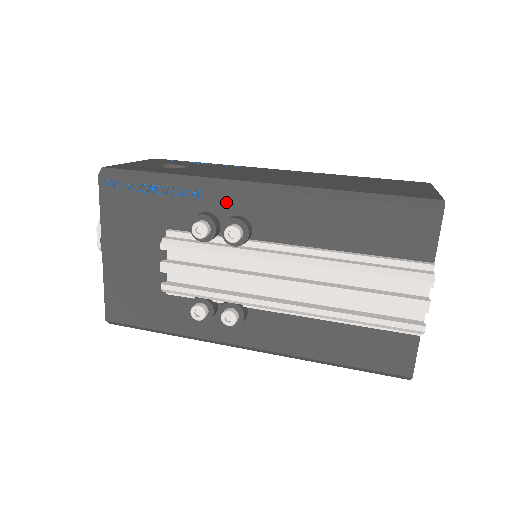
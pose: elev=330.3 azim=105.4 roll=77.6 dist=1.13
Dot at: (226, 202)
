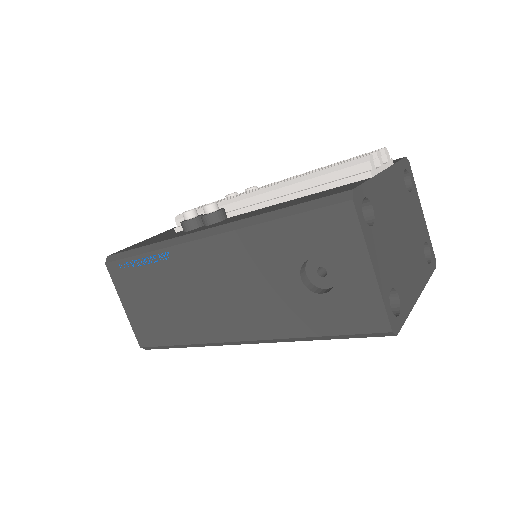
Dot at: occluded
